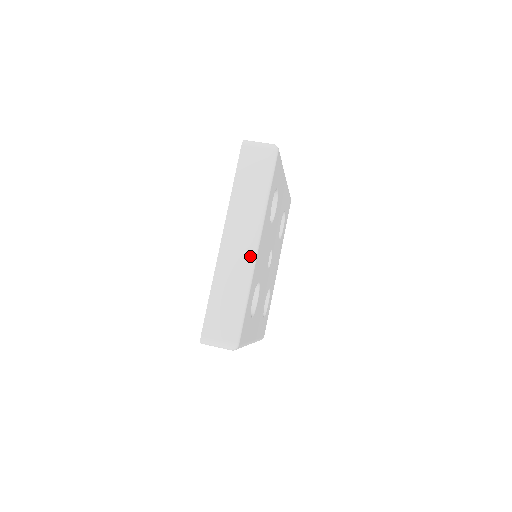
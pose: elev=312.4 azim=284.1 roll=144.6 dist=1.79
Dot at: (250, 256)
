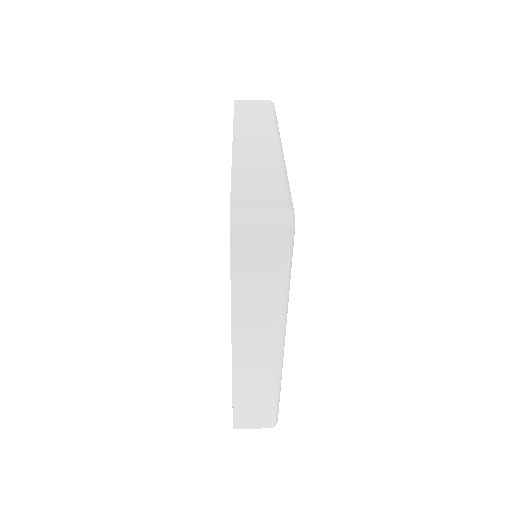
Dot at: (276, 149)
